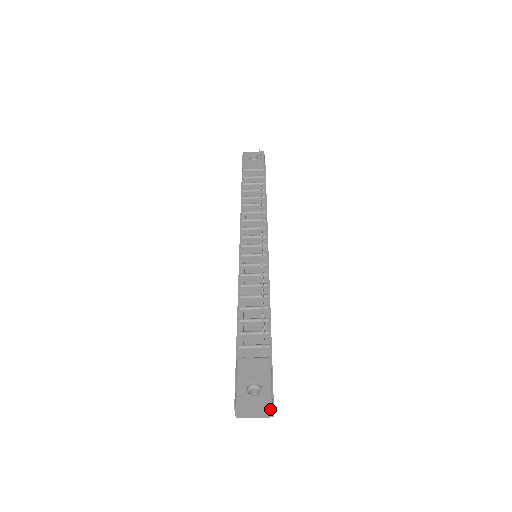
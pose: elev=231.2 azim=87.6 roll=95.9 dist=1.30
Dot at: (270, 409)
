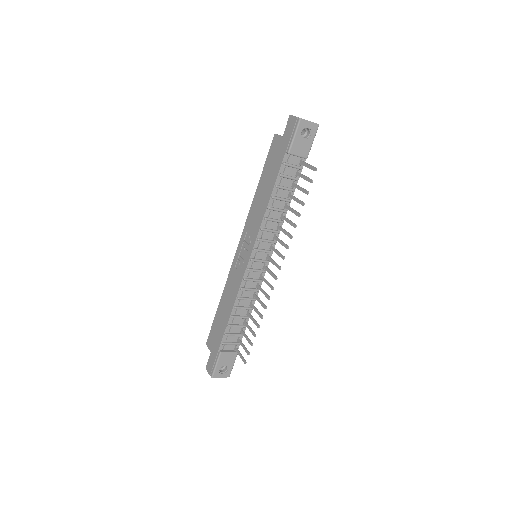
Dot at: occluded
